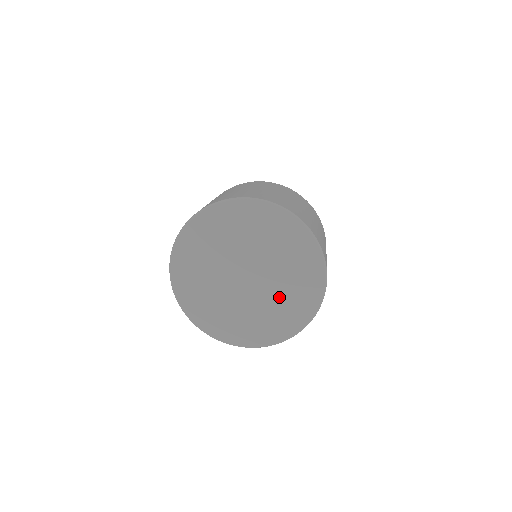
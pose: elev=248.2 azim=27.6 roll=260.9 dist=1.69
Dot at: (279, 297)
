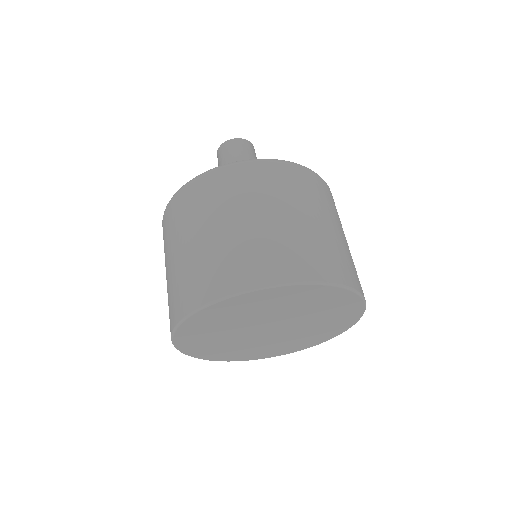
Dot at: (314, 326)
